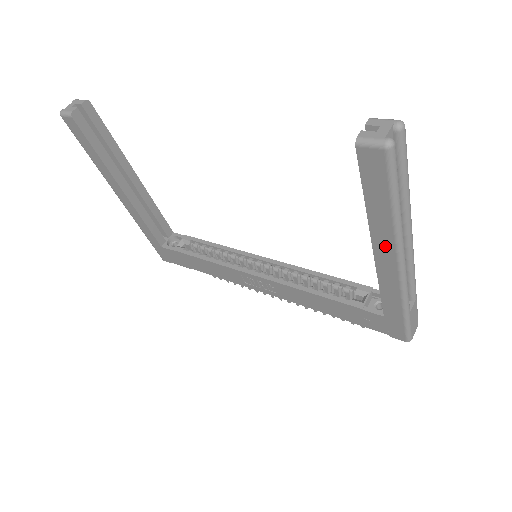
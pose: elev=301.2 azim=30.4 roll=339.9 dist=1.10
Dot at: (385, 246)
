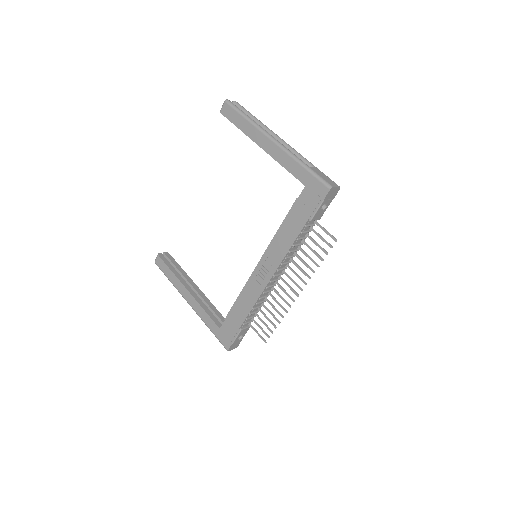
Dot at: (260, 138)
